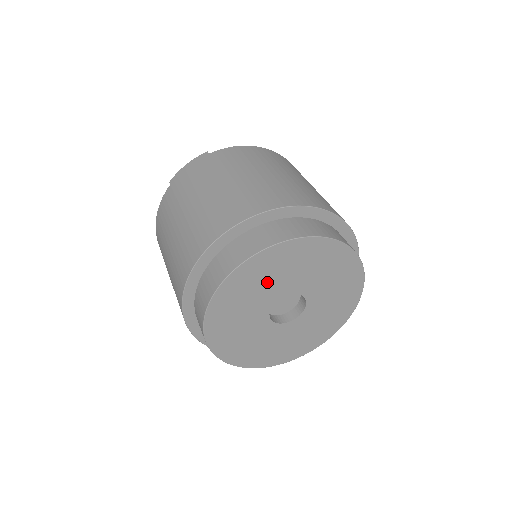
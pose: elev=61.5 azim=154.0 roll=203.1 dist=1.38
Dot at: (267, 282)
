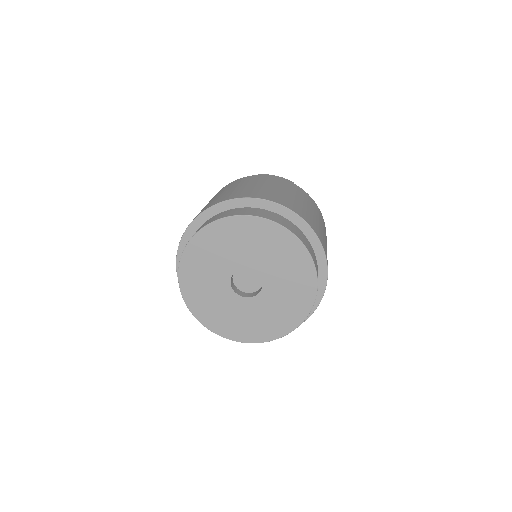
Dot at: (257, 247)
